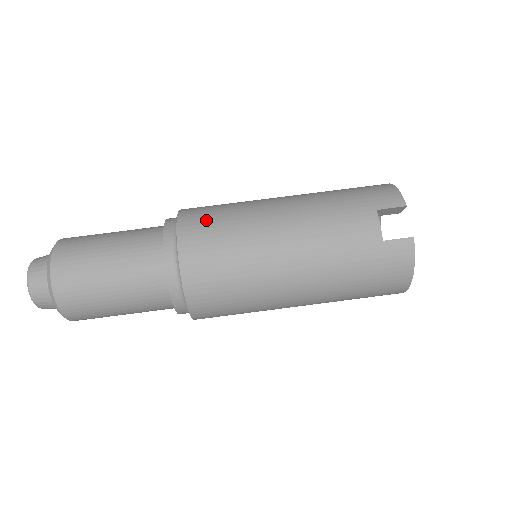
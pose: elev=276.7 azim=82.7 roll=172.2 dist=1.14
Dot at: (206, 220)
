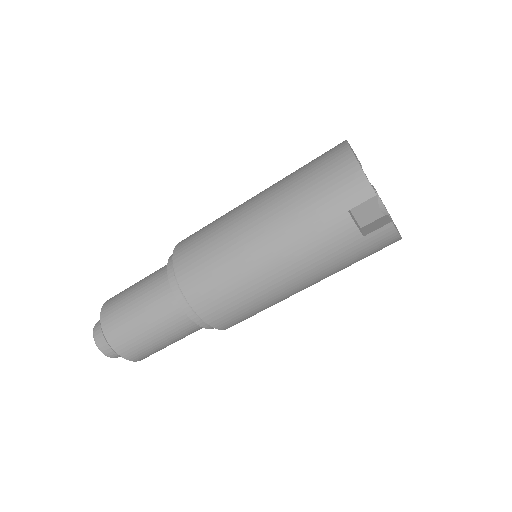
Dot at: (202, 277)
